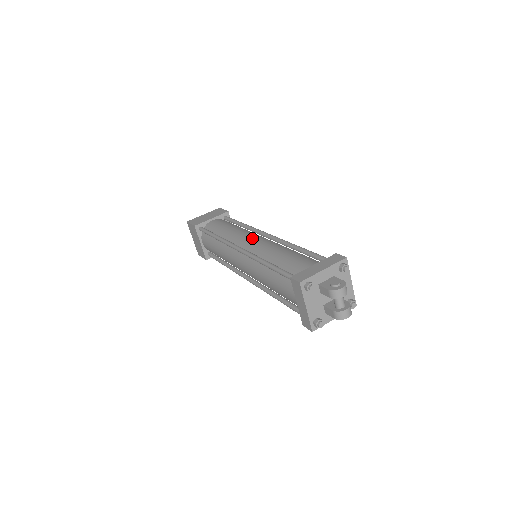
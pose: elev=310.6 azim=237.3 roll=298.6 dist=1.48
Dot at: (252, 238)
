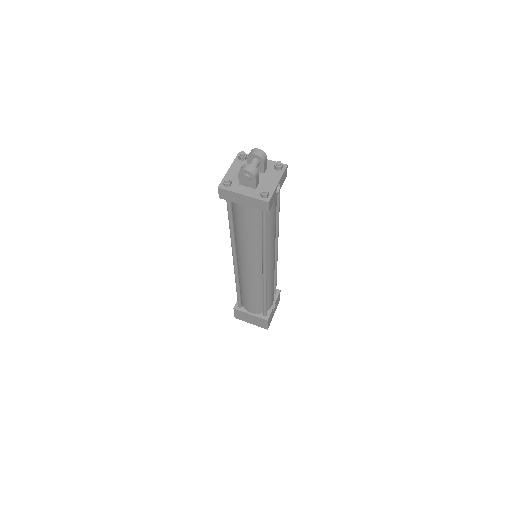
Dot at: occluded
